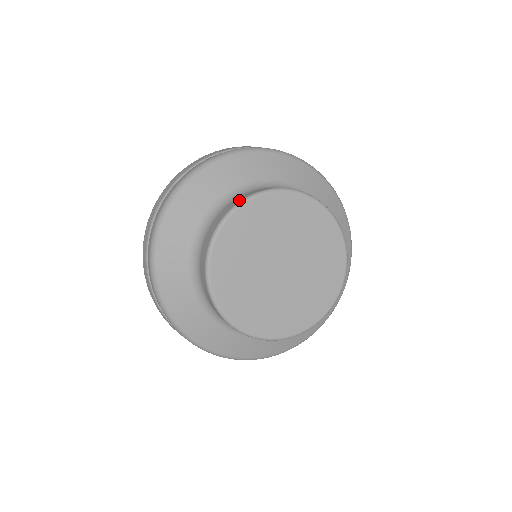
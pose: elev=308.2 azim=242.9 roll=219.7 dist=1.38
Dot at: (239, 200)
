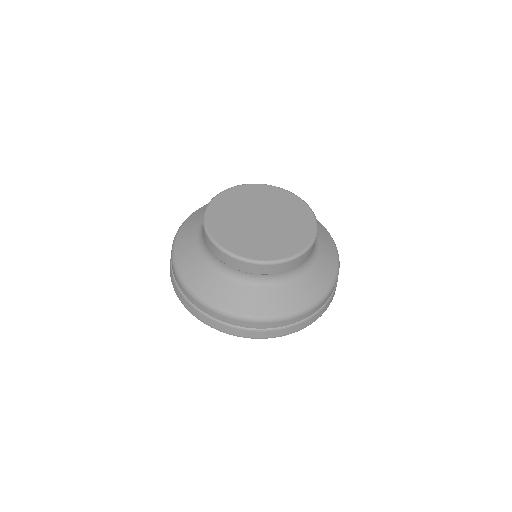
Dot at: occluded
